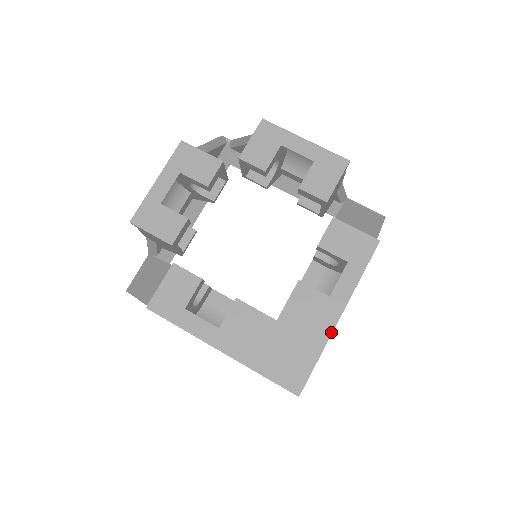
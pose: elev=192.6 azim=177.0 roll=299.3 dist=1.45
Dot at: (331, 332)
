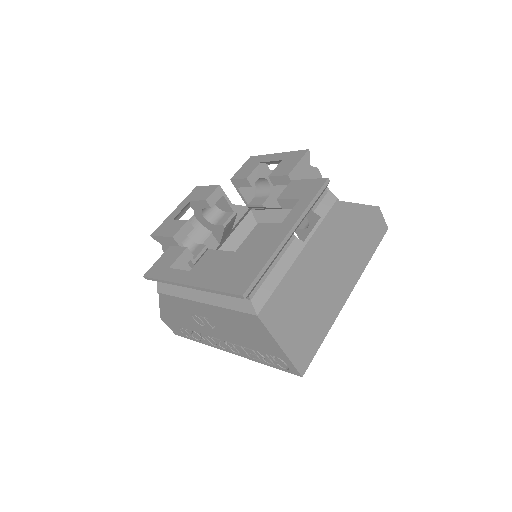
Dot at: (279, 244)
